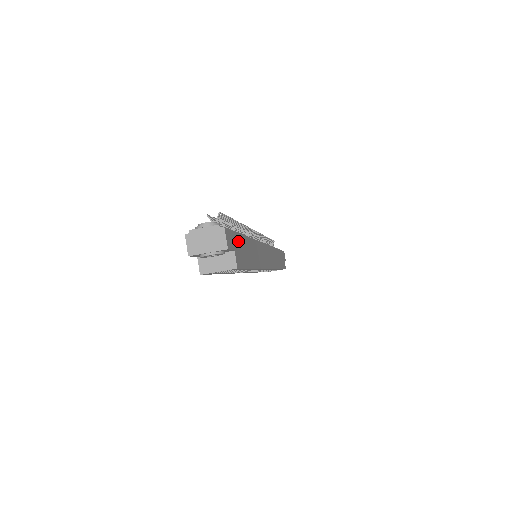
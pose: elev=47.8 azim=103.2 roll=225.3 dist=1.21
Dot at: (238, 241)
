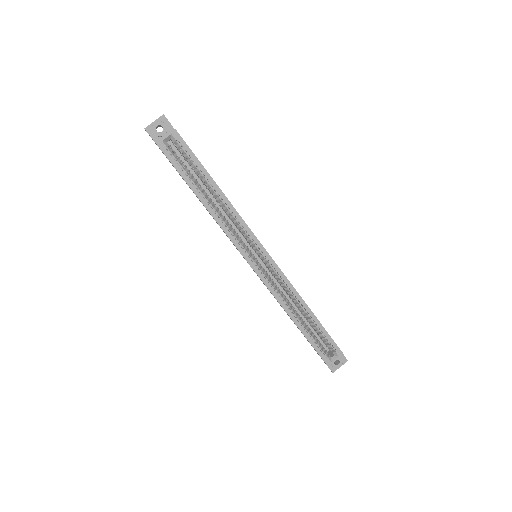
Dot at: occluded
